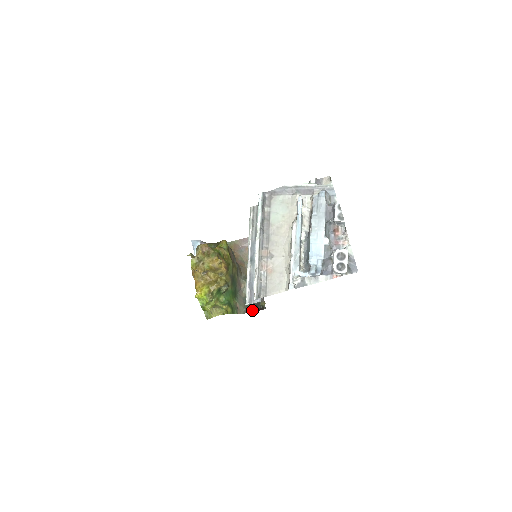
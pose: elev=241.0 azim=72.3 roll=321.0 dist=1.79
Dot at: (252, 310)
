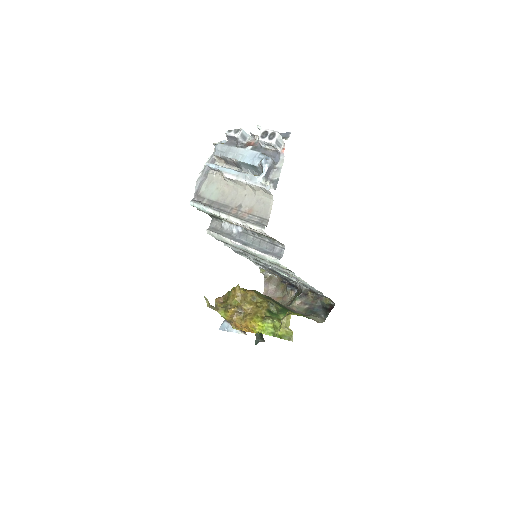
Dot at: (326, 314)
